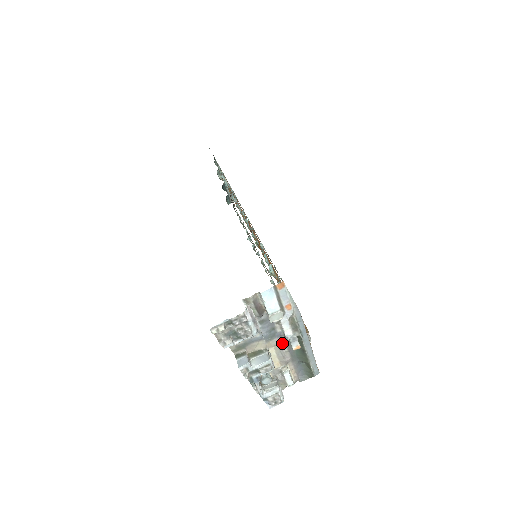
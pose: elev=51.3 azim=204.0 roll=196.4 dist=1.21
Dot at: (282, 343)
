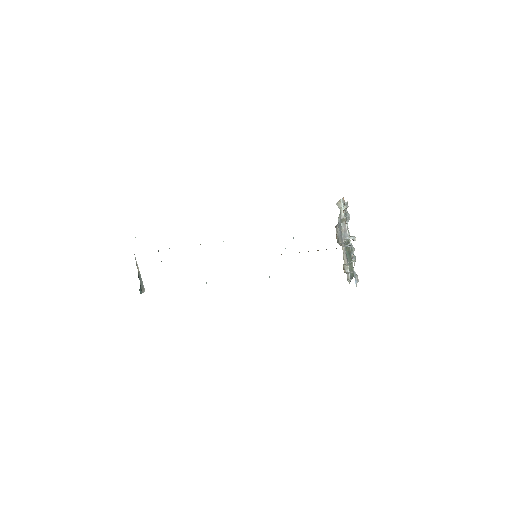
Dot at: occluded
